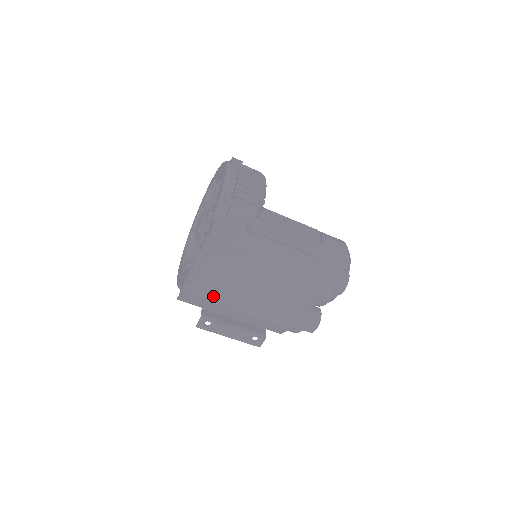
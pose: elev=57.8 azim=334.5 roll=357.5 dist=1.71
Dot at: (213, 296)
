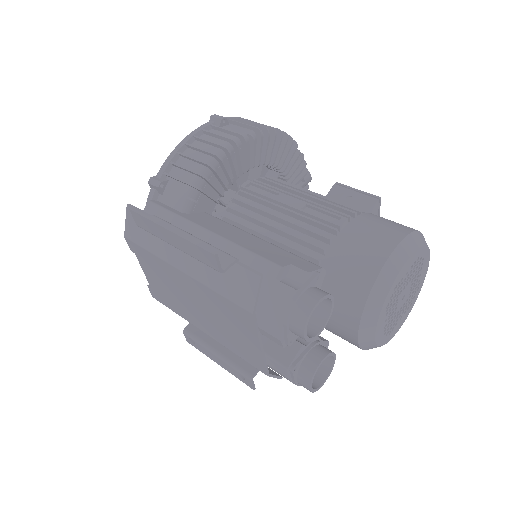
Dot at: (175, 308)
